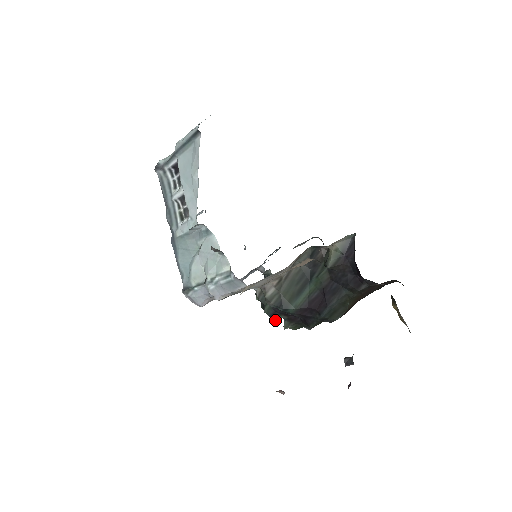
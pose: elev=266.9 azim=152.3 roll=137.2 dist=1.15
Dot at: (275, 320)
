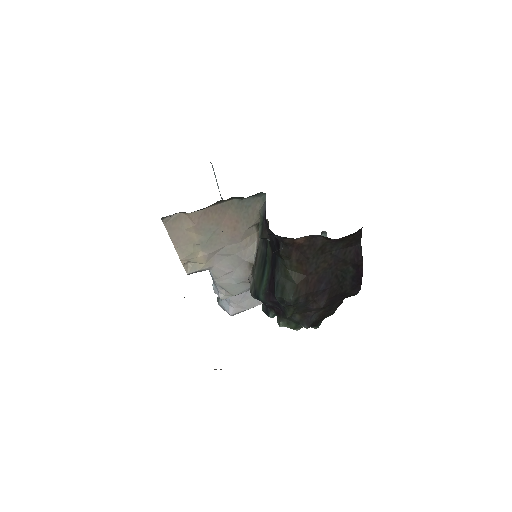
Dot at: (271, 317)
